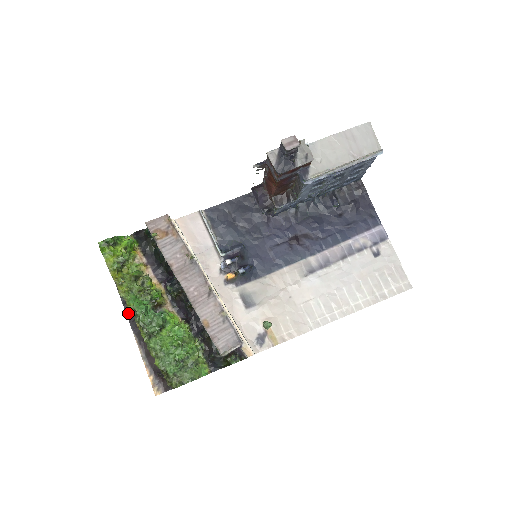
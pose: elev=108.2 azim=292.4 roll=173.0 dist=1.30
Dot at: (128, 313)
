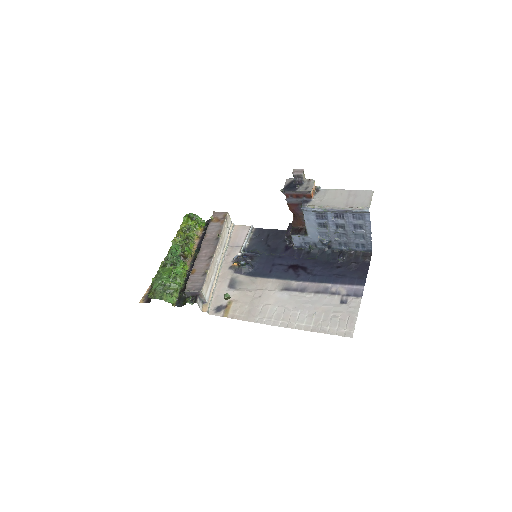
Dot at: occluded
